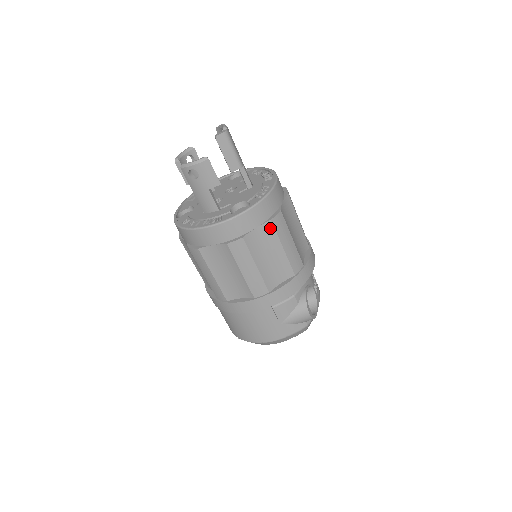
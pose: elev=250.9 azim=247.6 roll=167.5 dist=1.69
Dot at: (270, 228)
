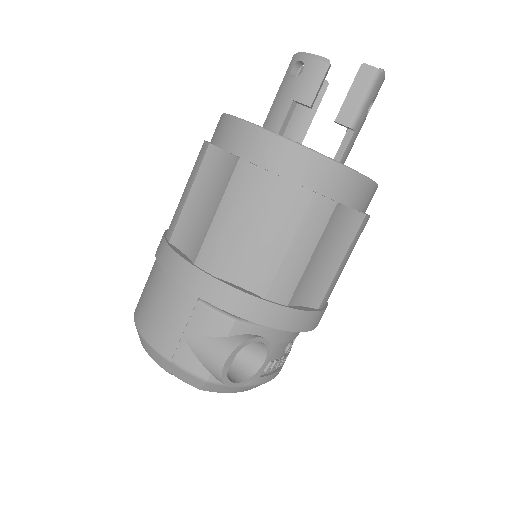
Dot at: (303, 202)
